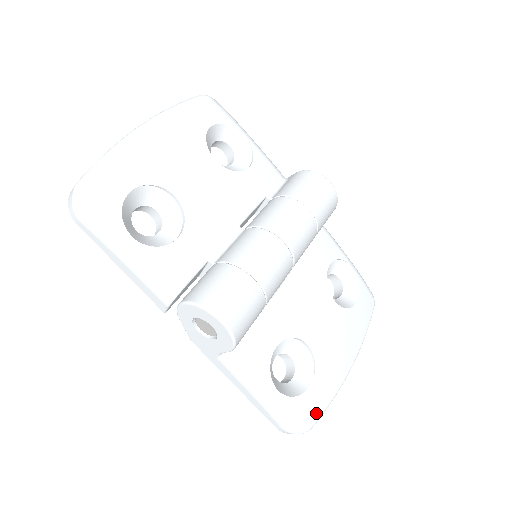
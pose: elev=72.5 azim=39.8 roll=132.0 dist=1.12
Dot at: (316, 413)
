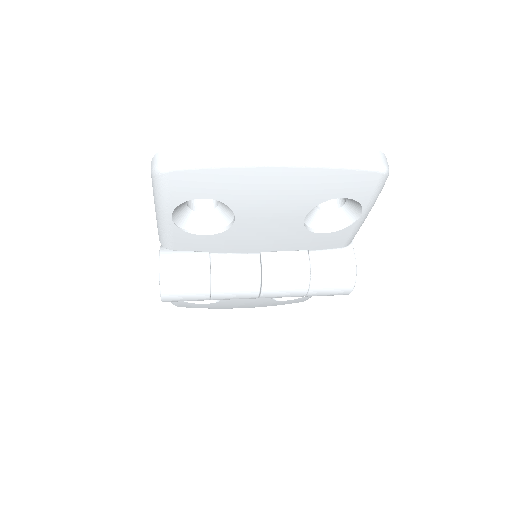
Dot at: (191, 307)
